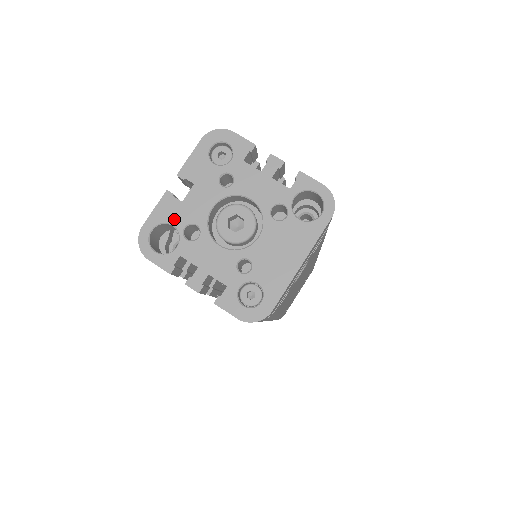
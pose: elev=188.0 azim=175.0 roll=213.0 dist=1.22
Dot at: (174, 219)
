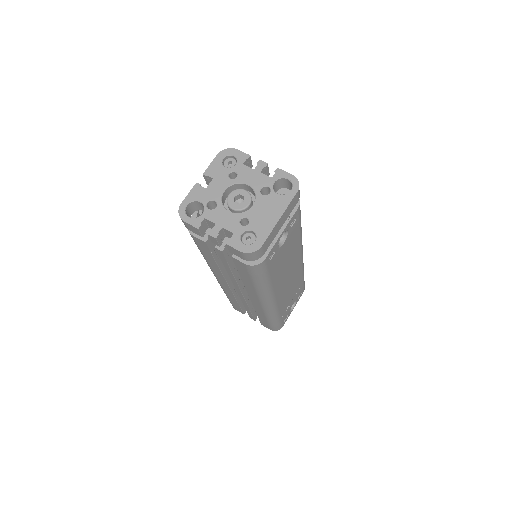
Dot at: (201, 198)
